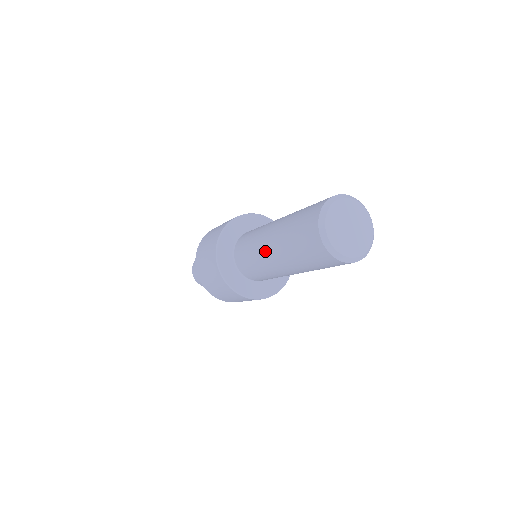
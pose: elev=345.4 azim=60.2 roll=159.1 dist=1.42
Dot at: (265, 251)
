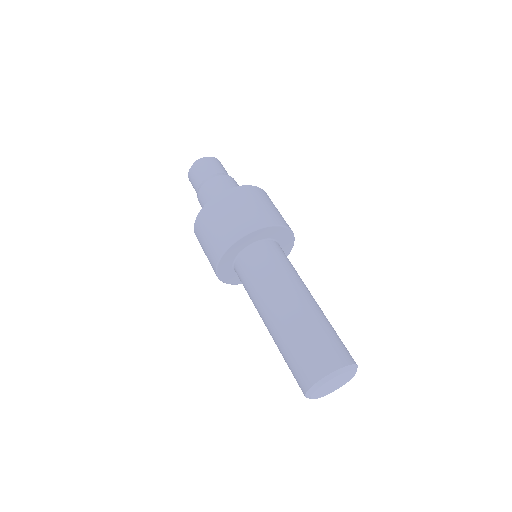
Dot at: (262, 319)
